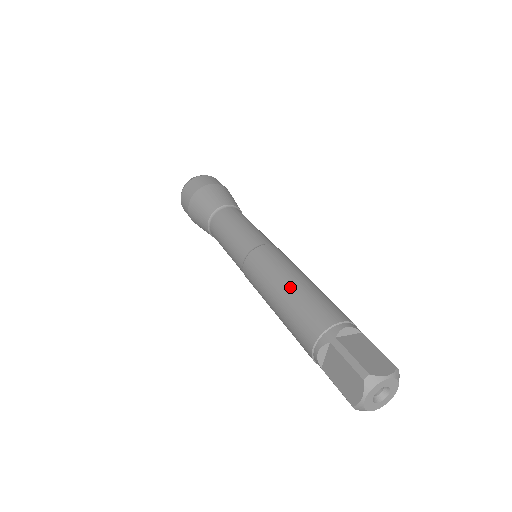
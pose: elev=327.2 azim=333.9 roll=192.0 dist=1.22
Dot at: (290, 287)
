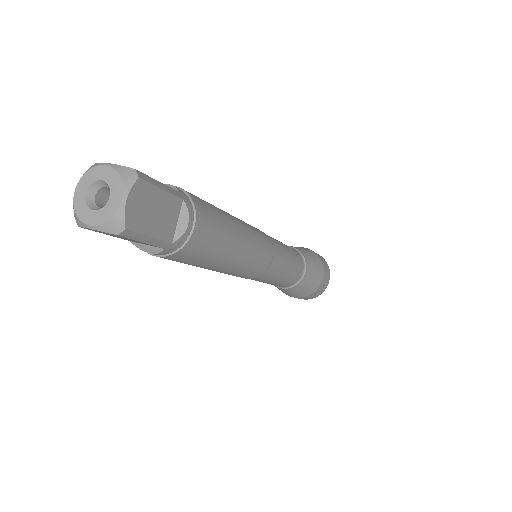
Dot at: occluded
